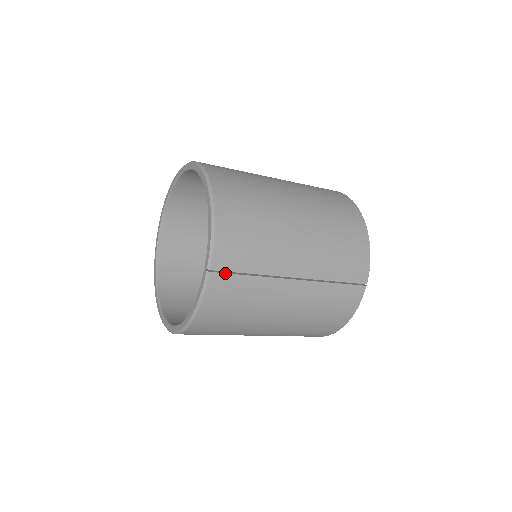
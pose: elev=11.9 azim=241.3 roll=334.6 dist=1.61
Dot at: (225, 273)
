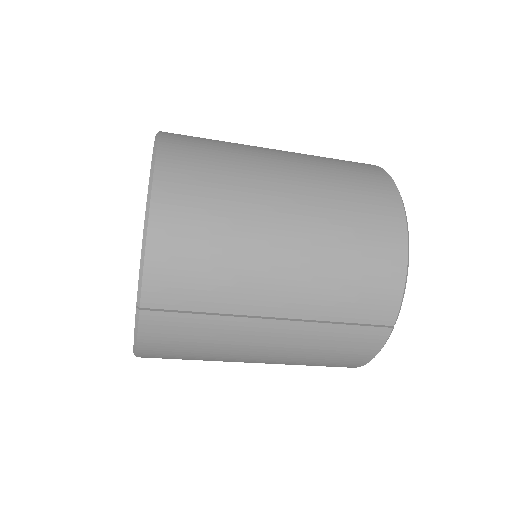
Dot at: (163, 311)
